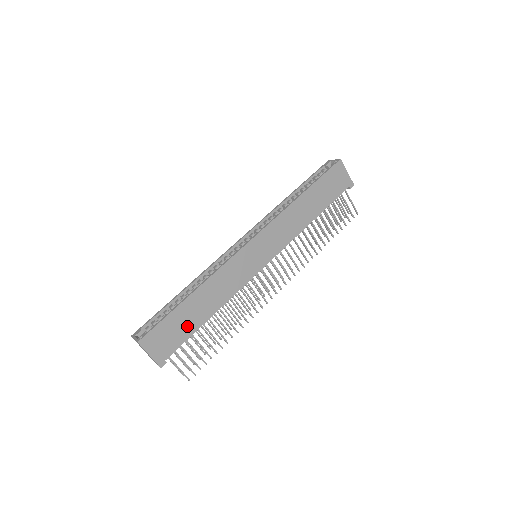
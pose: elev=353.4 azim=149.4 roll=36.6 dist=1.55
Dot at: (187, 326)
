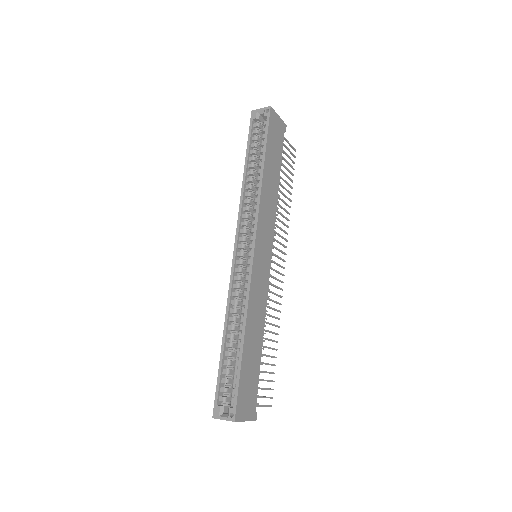
Dot at: (254, 369)
